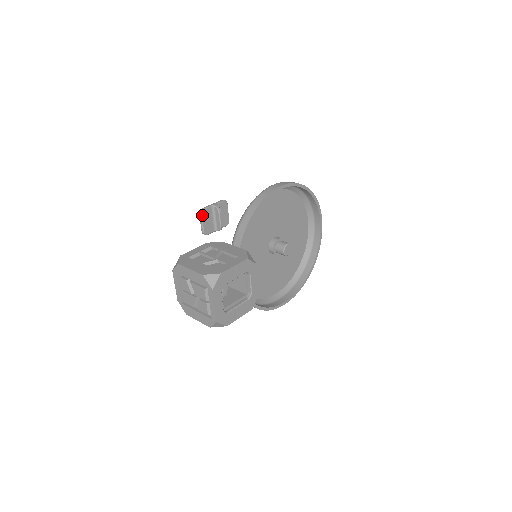
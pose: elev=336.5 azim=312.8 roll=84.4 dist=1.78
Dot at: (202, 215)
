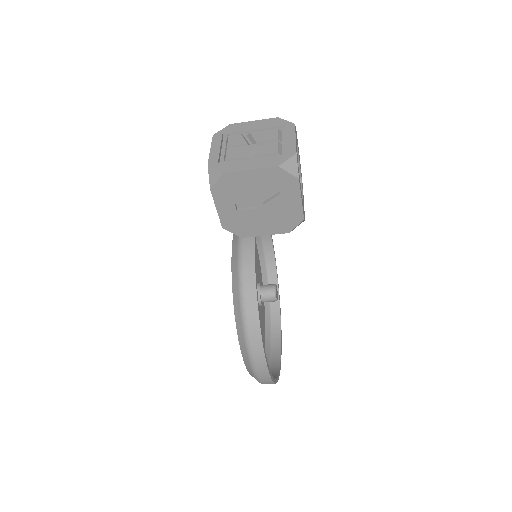
Dot at: occluded
